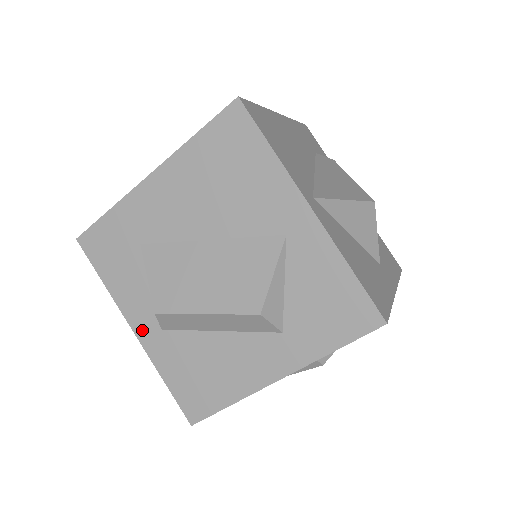
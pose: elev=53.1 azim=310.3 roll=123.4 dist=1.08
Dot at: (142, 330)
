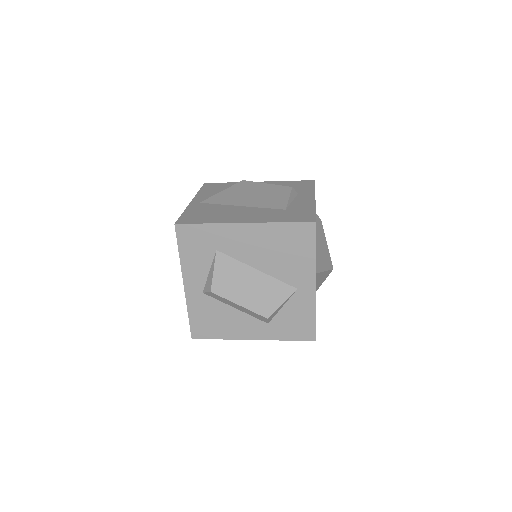
Dot at: (190, 287)
